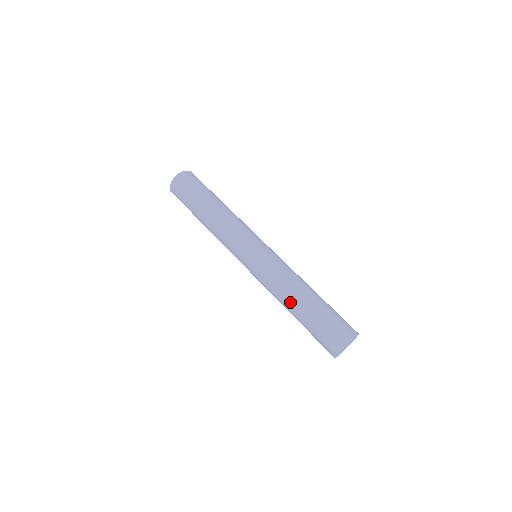
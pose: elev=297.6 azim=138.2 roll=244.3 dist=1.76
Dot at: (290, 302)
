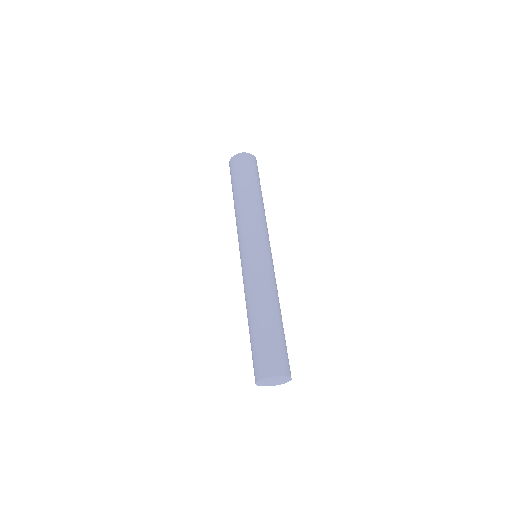
Dot at: occluded
